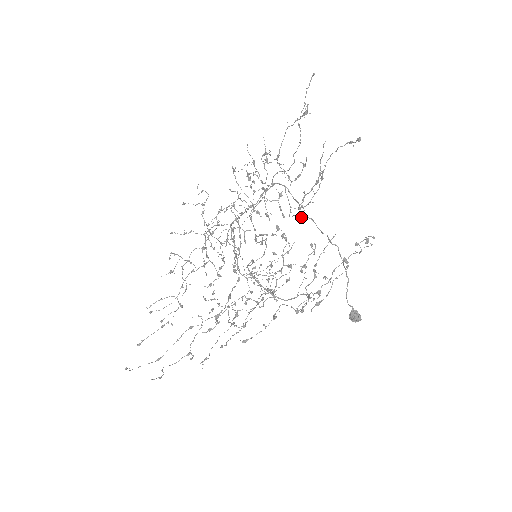
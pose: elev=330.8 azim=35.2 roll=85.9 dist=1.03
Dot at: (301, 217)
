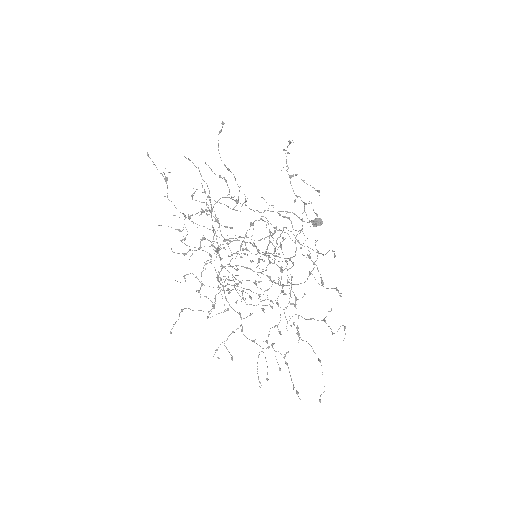
Dot at: occluded
